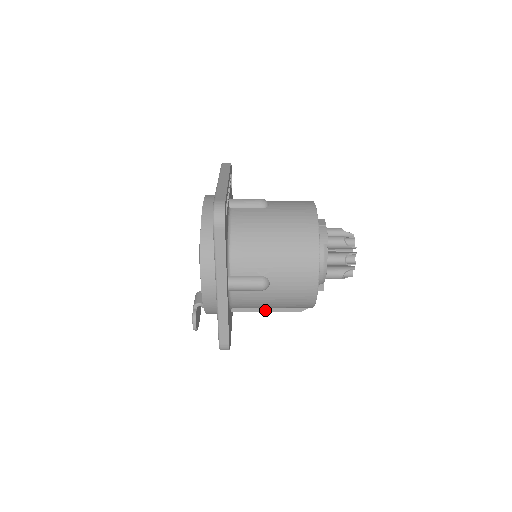
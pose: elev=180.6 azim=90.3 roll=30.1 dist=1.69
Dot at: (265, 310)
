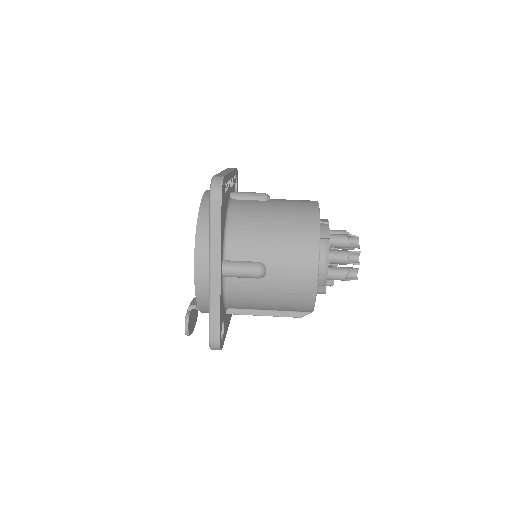
Dot at: (262, 313)
